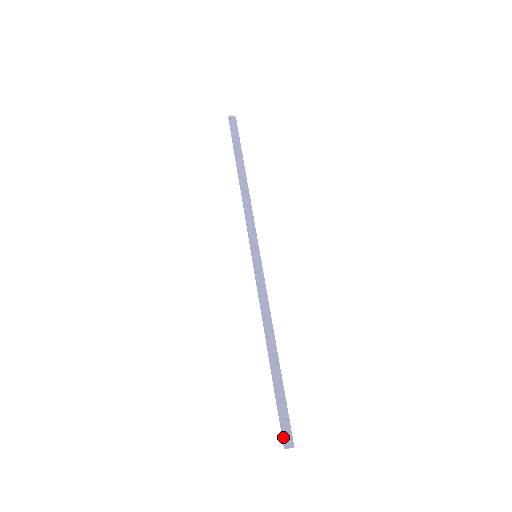
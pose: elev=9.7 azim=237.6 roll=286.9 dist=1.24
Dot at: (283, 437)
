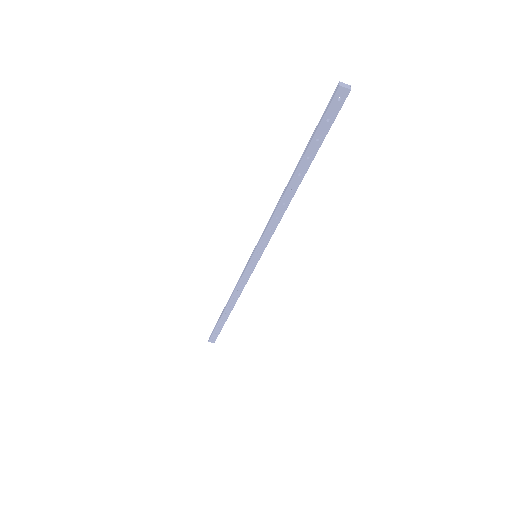
Dot at: (332, 97)
